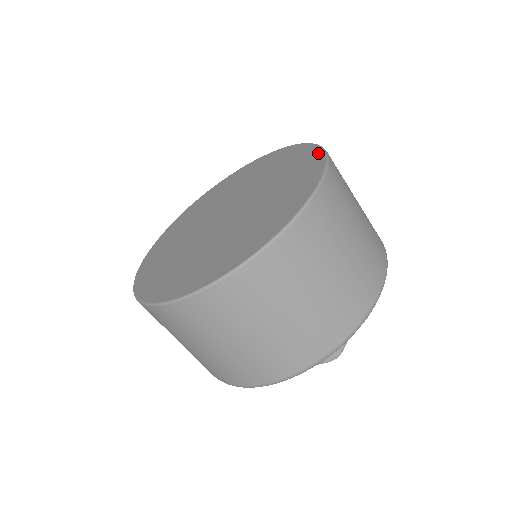
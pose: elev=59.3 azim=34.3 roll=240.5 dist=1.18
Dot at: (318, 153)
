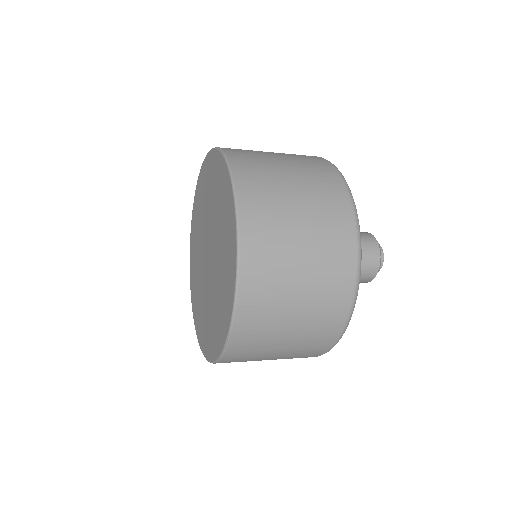
Dot at: (231, 298)
